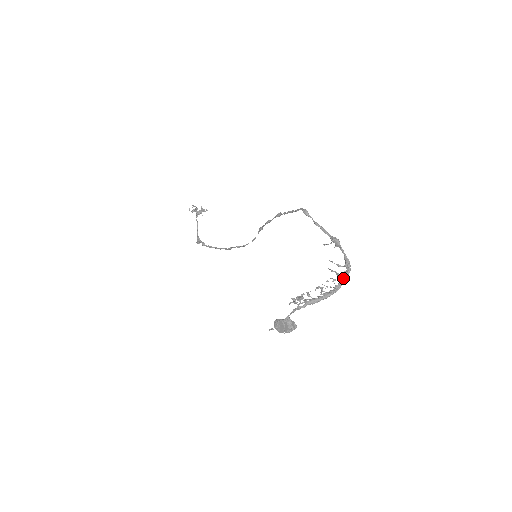
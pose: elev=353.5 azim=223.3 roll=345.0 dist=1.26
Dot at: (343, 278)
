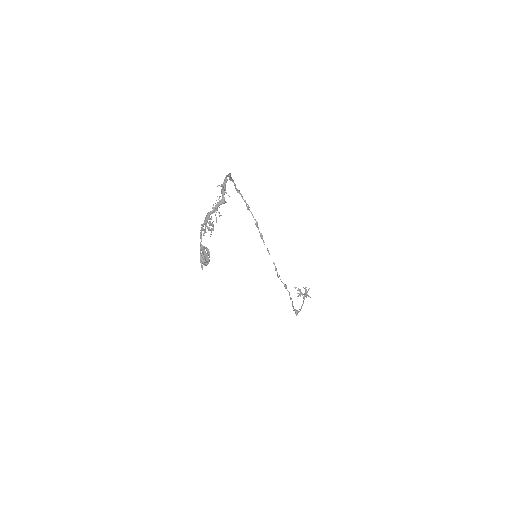
Dot at: (222, 190)
